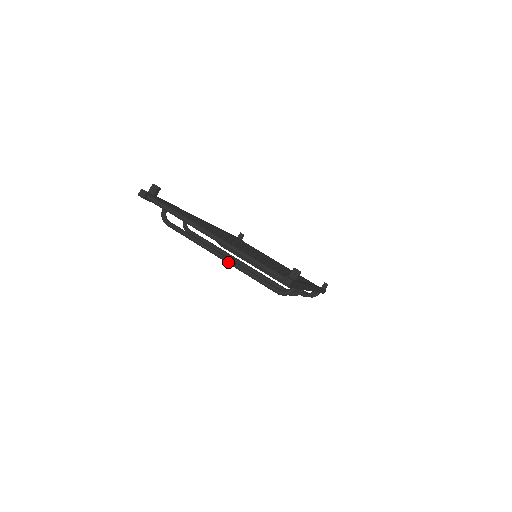
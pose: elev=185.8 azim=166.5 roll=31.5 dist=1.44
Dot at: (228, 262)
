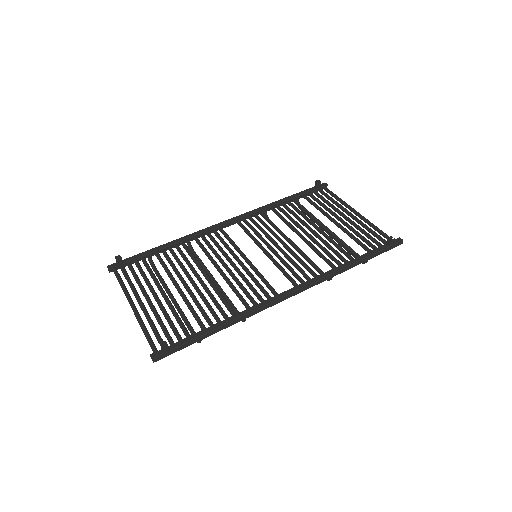
Dot at: (175, 306)
